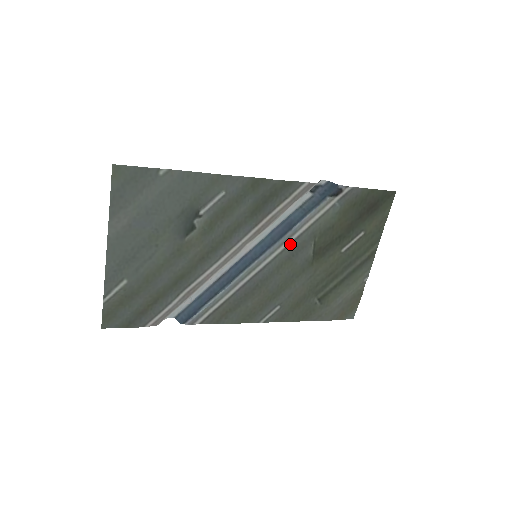
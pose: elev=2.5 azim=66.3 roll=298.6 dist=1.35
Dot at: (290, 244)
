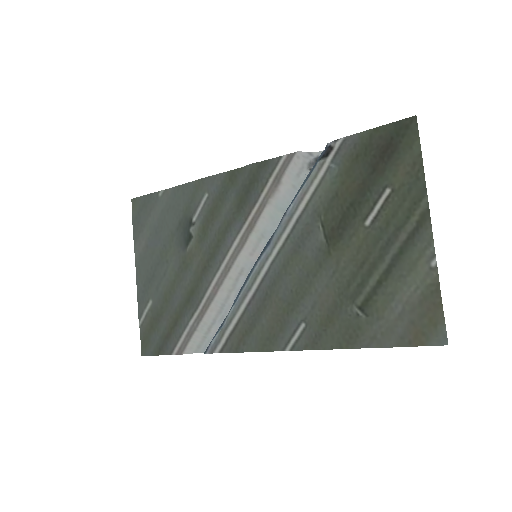
Dot at: (291, 233)
